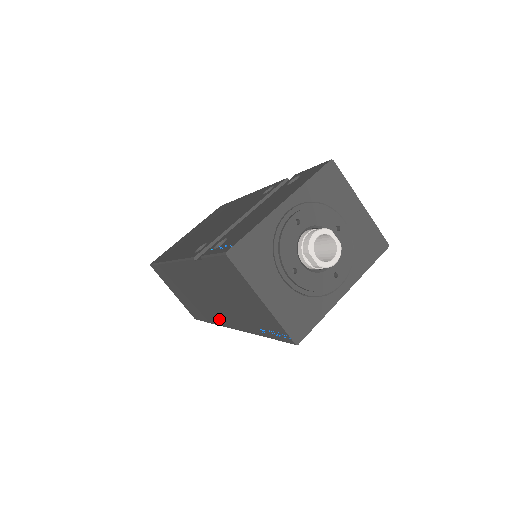
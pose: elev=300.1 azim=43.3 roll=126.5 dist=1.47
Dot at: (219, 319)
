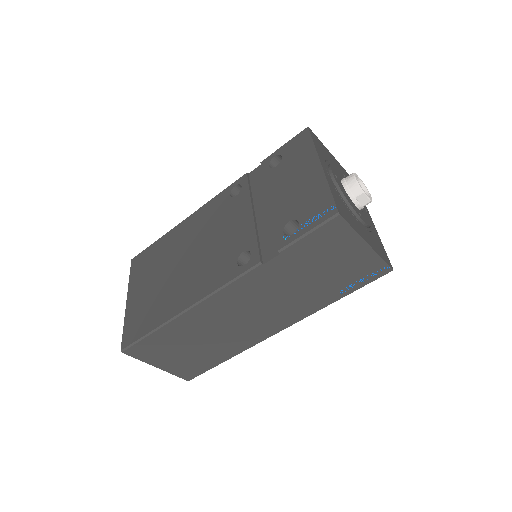
Dot at: (255, 337)
